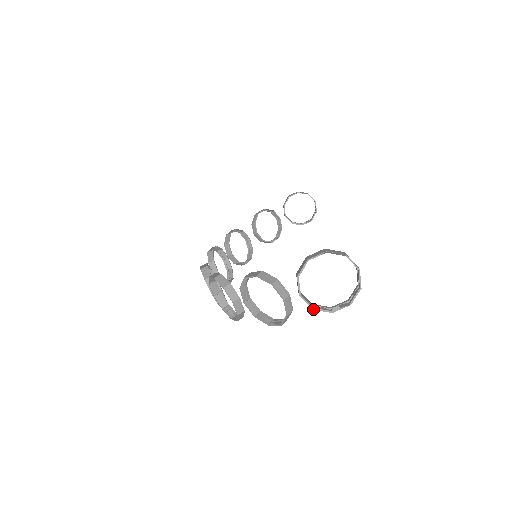
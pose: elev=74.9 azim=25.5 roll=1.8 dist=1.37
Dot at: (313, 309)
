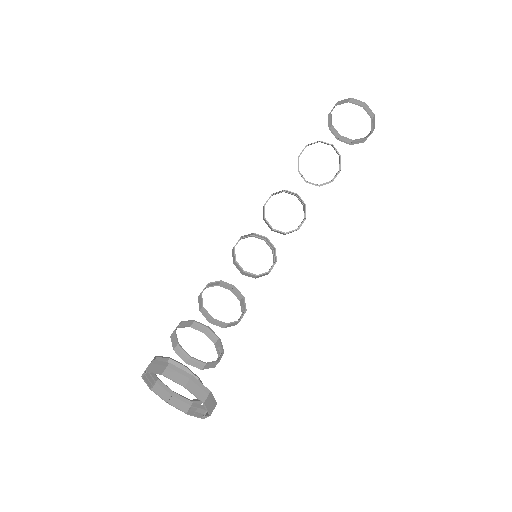
Dot at: (187, 414)
